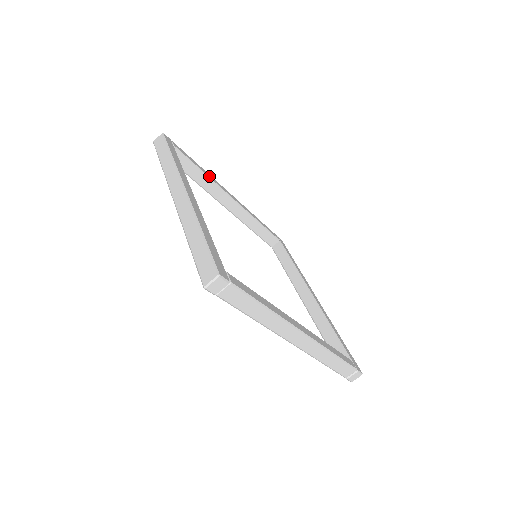
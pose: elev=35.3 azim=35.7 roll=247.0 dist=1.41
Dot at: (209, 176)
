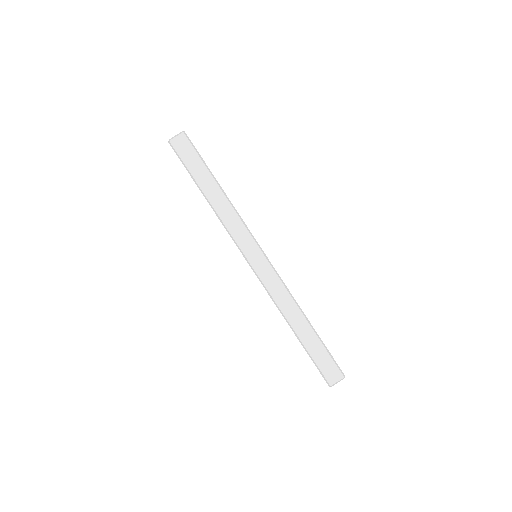
Dot at: occluded
